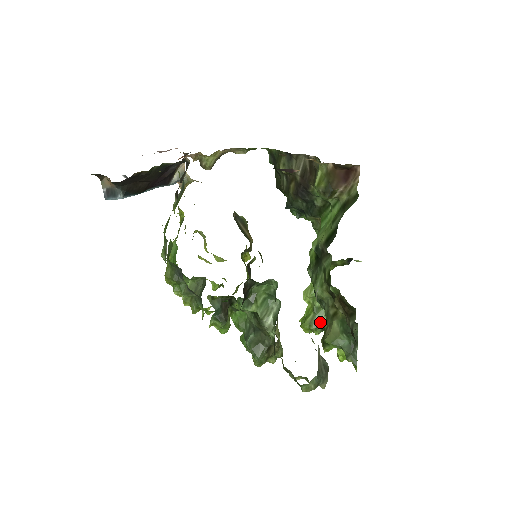
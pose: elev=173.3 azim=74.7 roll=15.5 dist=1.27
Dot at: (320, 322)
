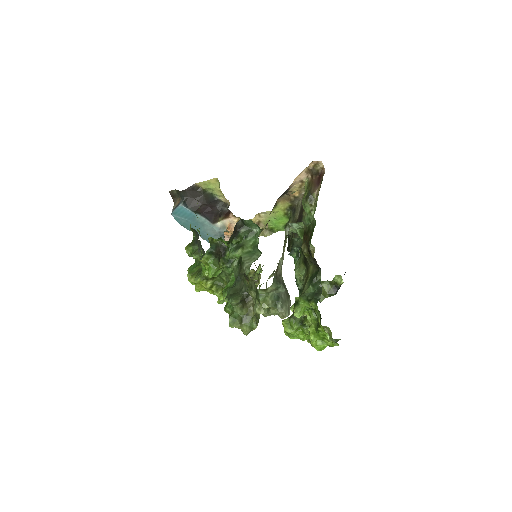
Dot at: occluded
